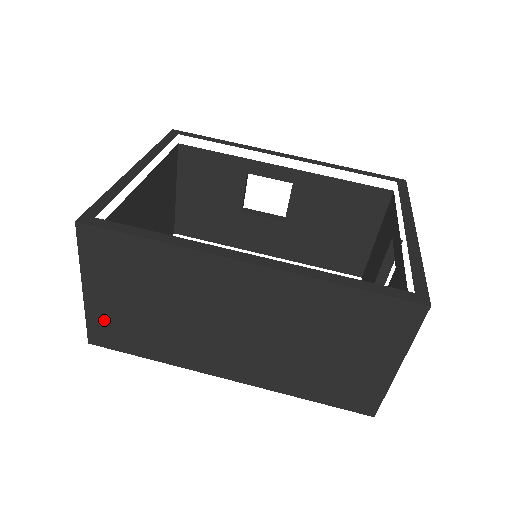
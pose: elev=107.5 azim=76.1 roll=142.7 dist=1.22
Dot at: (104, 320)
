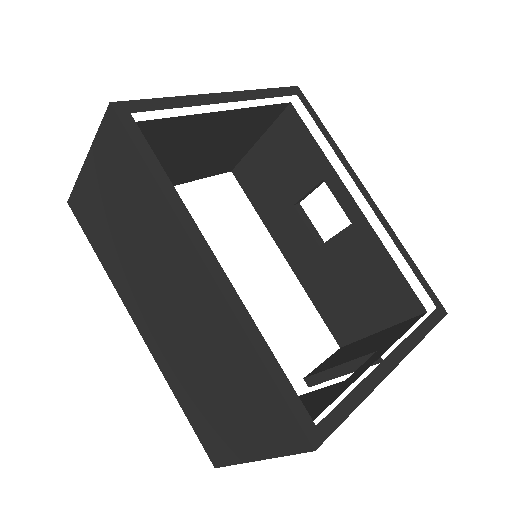
Dot at: (86, 197)
